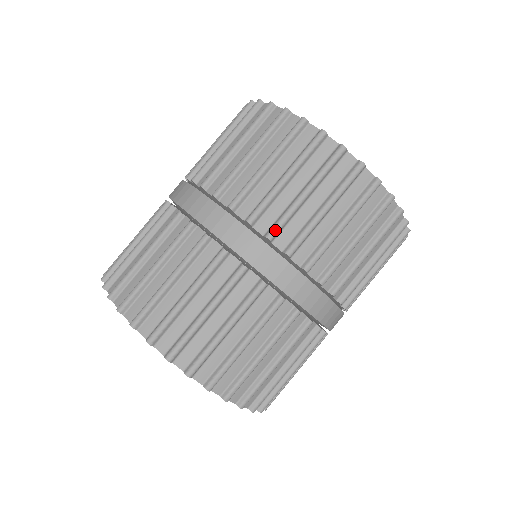
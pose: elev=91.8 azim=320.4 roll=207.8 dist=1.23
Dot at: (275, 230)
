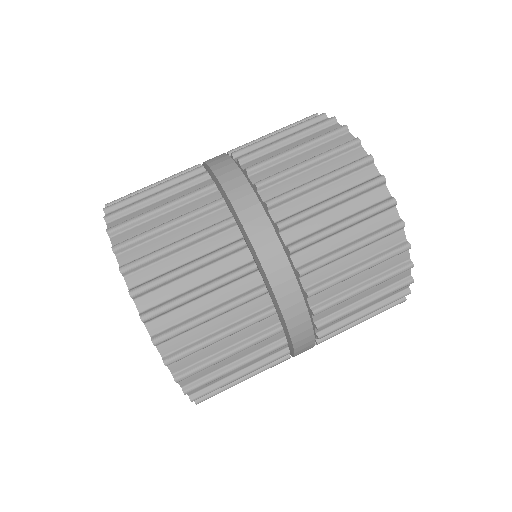
Dot at: (247, 155)
